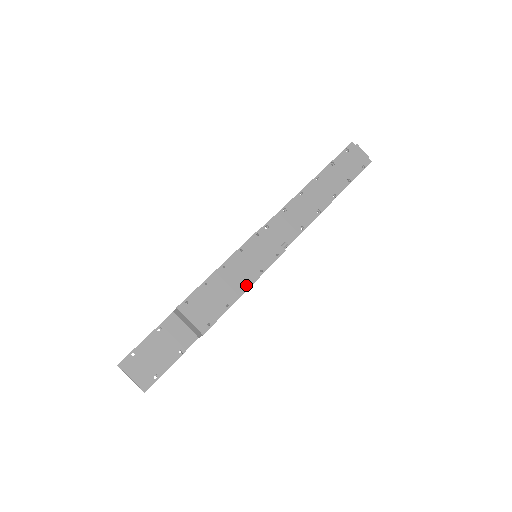
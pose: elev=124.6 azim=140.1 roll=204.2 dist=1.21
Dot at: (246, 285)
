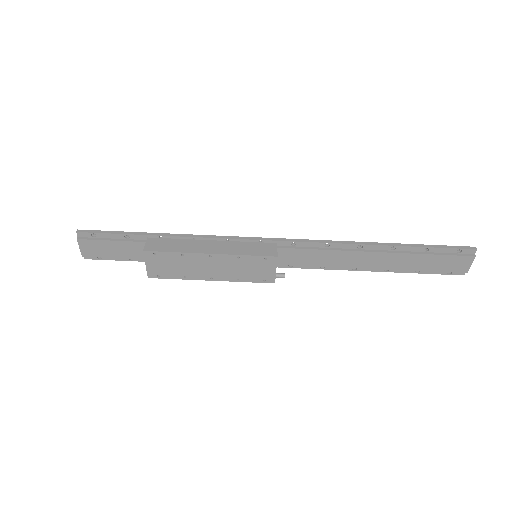
Dot at: (215, 278)
